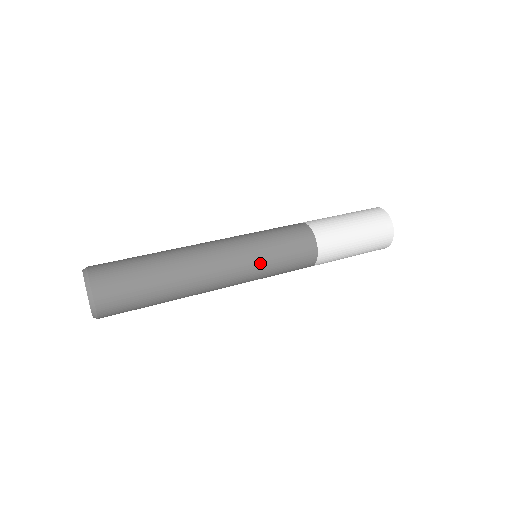
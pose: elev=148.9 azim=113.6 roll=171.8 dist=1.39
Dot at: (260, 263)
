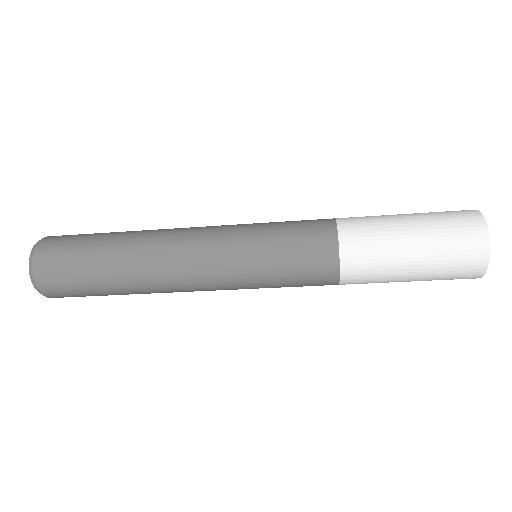
Dot at: (244, 233)
